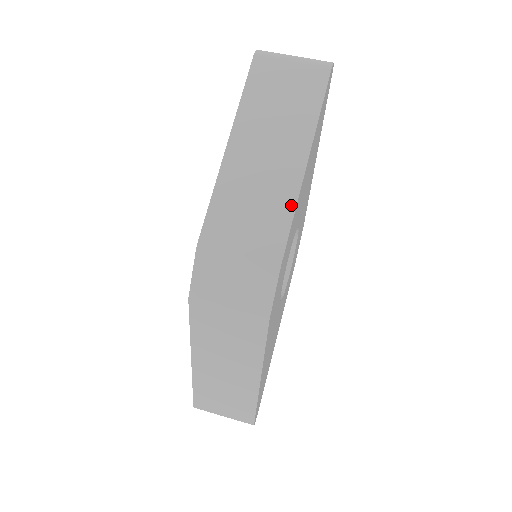
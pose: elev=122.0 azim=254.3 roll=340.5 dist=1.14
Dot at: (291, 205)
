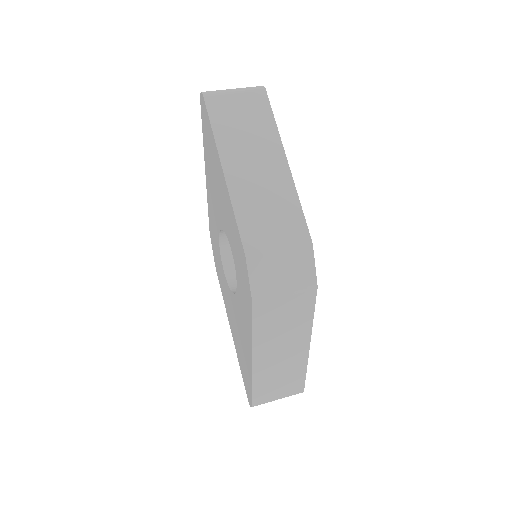
Dot at: (295, 197)
